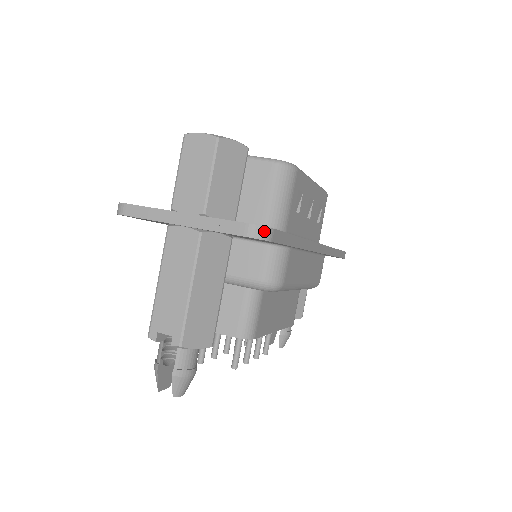
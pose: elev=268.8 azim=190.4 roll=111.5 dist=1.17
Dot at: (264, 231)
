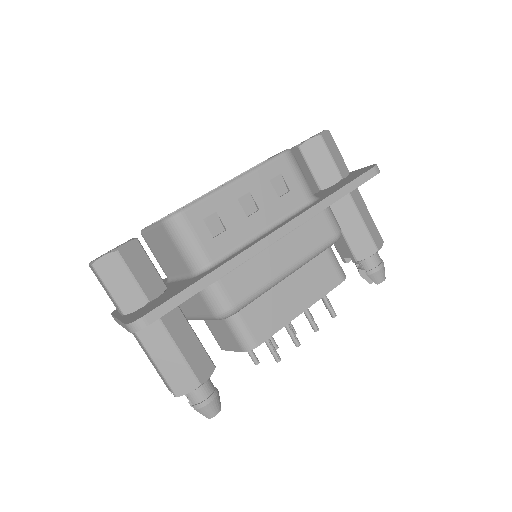
Dot at: (135, 325)
